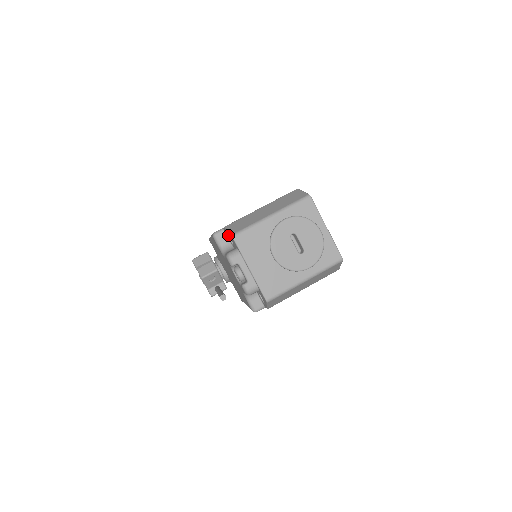
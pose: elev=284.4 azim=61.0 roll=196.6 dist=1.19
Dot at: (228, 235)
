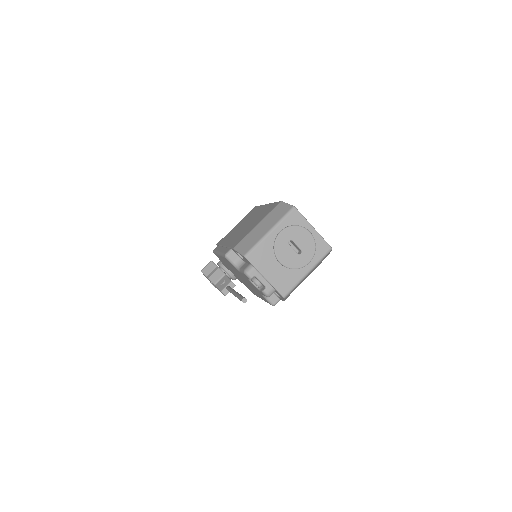
Dot at: (237, 253)
